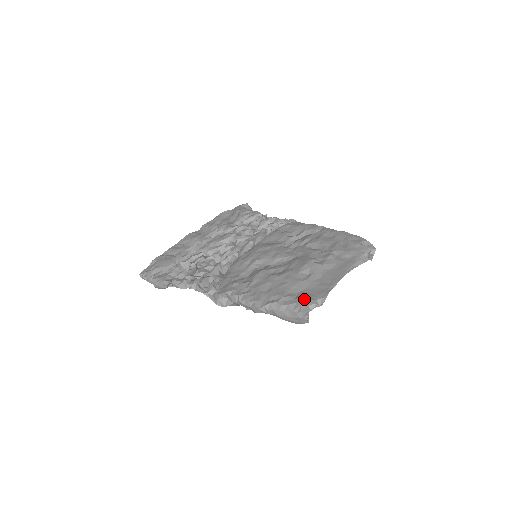
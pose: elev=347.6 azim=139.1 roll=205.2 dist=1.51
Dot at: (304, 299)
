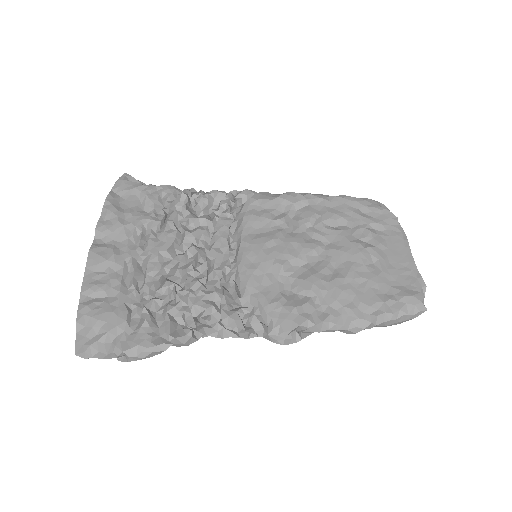
Dot at: (411, 296)
